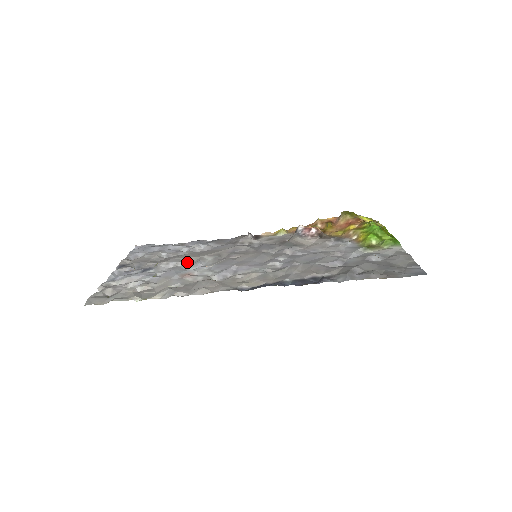
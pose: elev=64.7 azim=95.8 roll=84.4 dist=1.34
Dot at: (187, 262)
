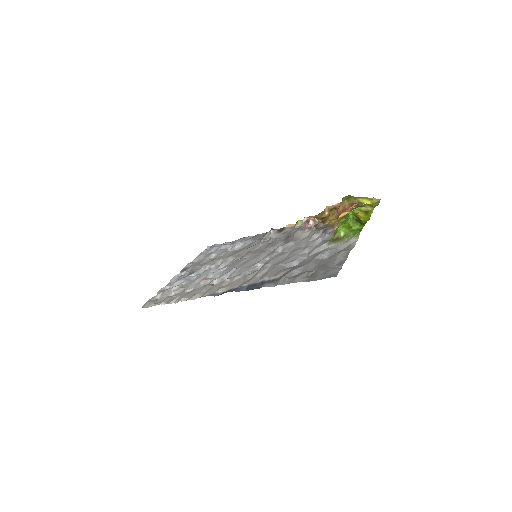
Dot at: (217, 264)
